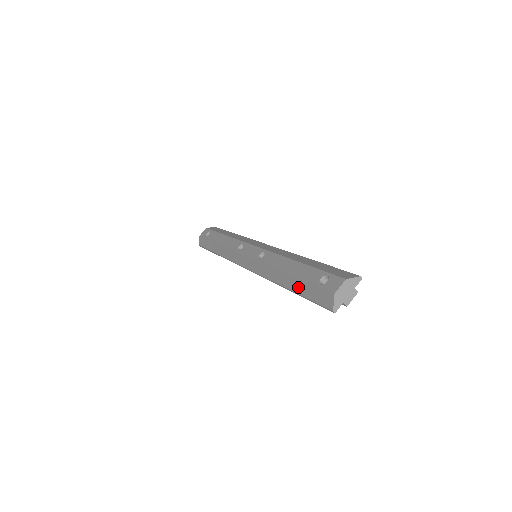
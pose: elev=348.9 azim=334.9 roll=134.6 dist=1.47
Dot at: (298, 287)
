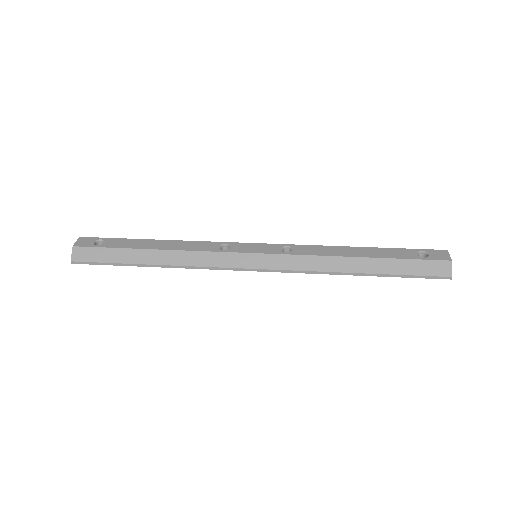
Dot at: (387, 267)
